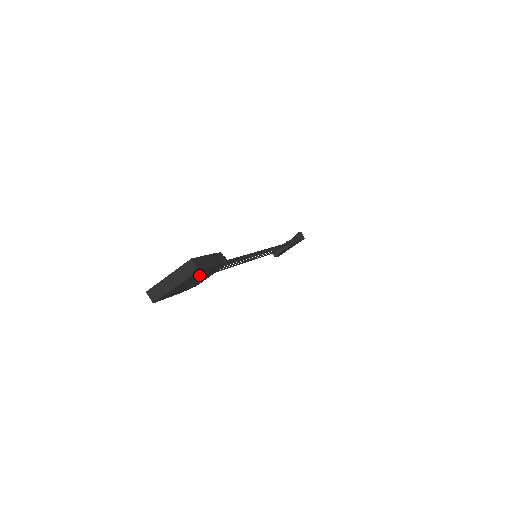
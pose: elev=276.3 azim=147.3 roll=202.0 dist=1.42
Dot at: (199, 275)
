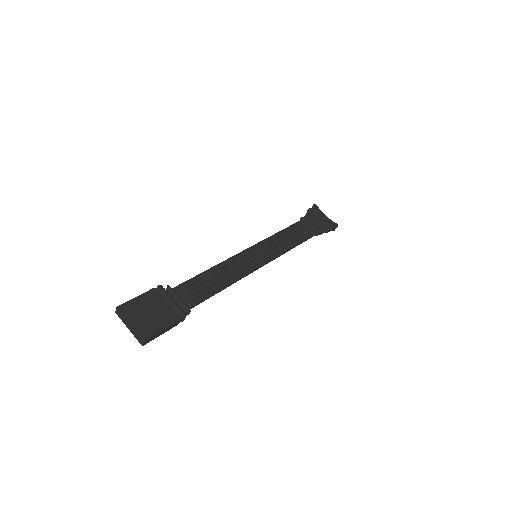
Dot at: occluded
